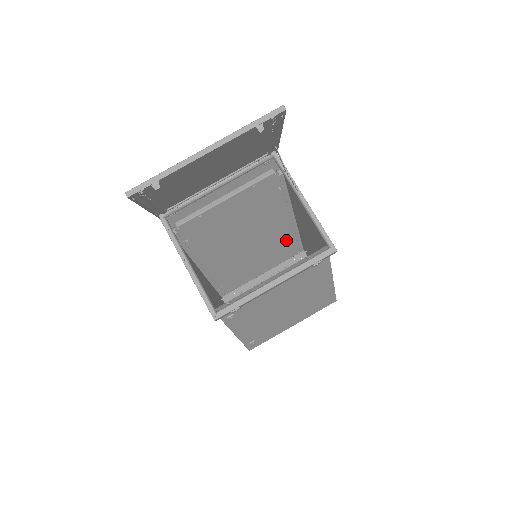
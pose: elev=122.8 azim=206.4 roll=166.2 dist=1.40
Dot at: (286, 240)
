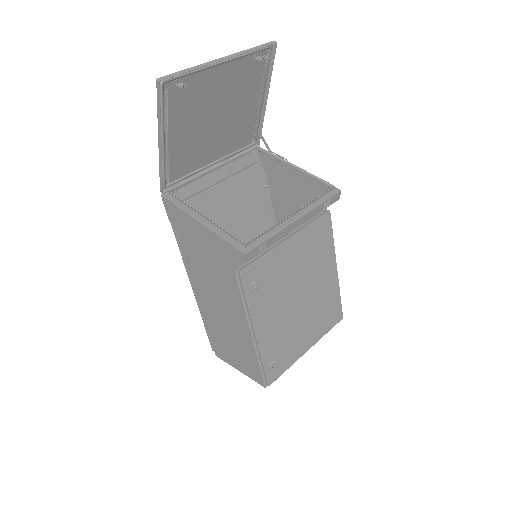
Dot at: occluded
